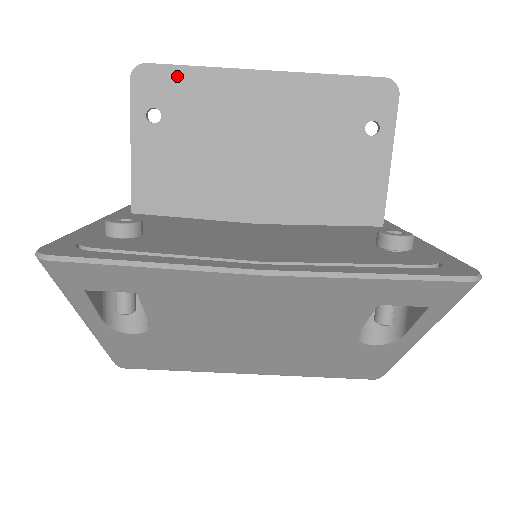
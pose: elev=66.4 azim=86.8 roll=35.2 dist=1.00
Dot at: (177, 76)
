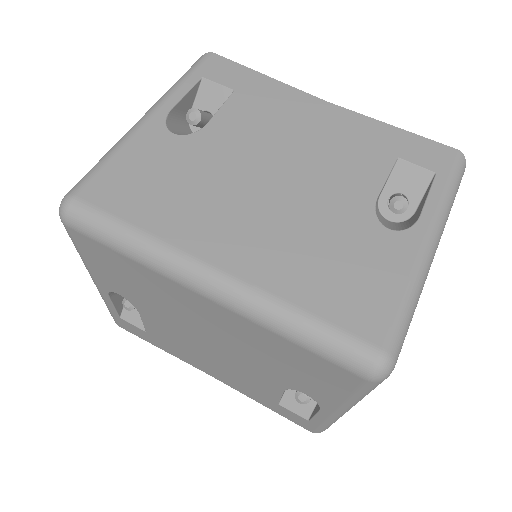
Dot at: occluded
